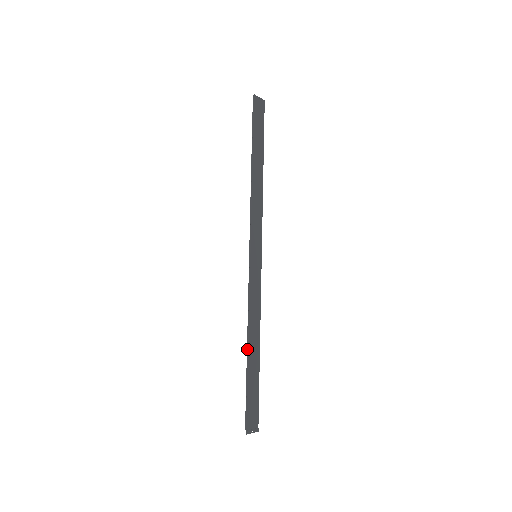
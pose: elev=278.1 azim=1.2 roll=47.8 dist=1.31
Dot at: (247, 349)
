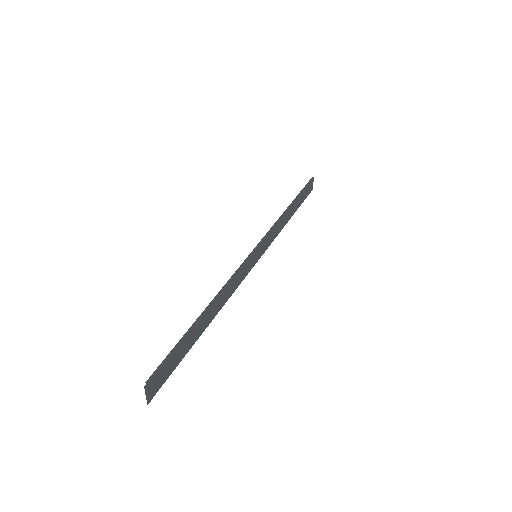
Dot at: (205, 309)
